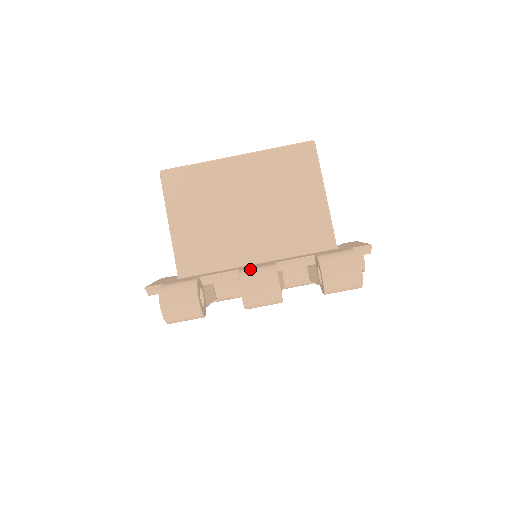
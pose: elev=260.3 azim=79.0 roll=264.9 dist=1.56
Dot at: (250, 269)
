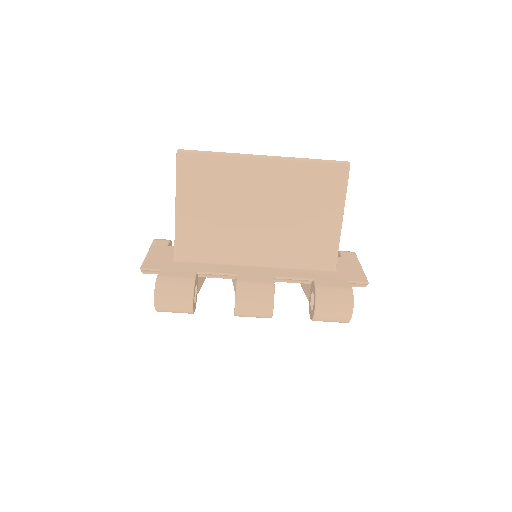
Dot at: (249, 283)
